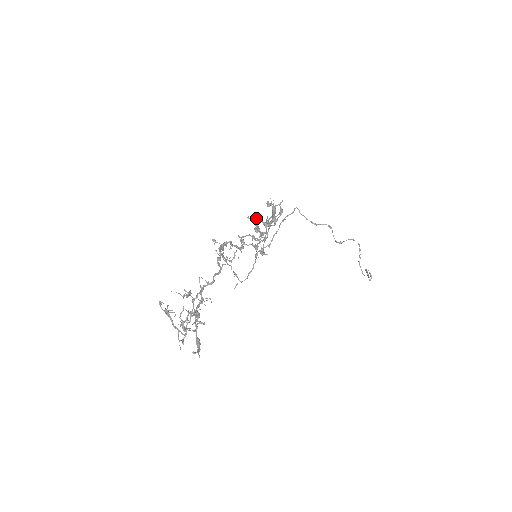
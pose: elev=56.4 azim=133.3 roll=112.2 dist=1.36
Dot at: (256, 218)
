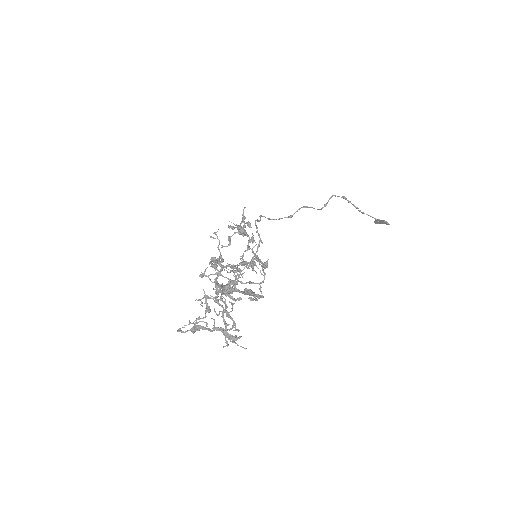
Dot at: (228, 237)
